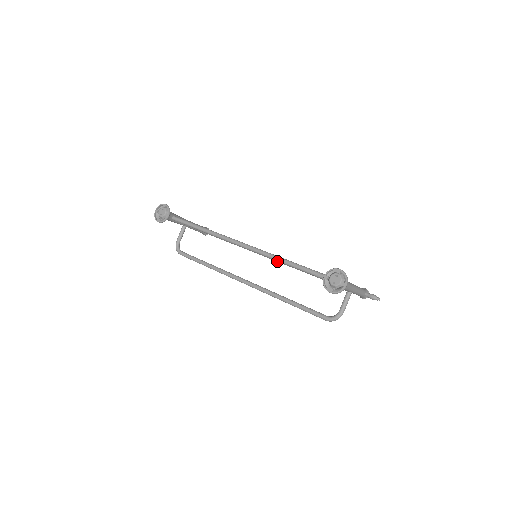
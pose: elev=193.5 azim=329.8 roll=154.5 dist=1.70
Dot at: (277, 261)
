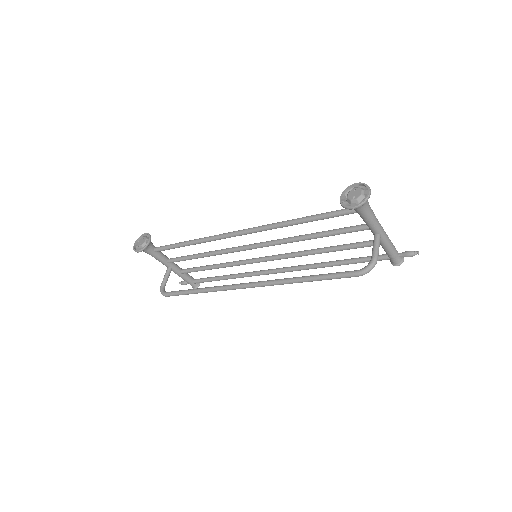
Dot at: (282, 258)
